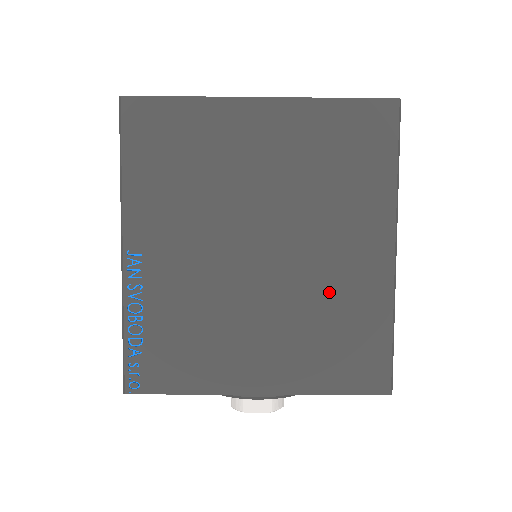
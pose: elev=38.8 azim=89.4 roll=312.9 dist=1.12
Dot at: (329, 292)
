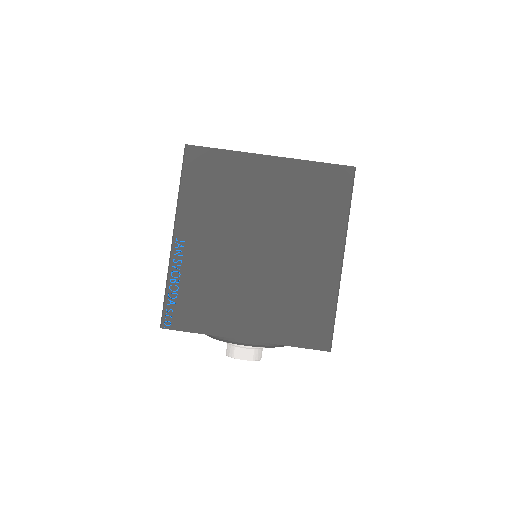
Dot at: (298, 280)
